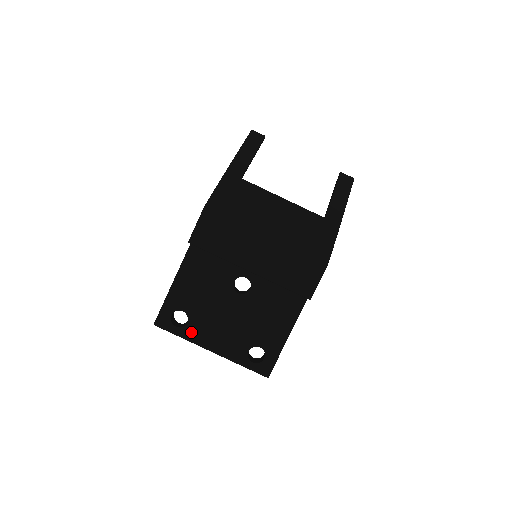
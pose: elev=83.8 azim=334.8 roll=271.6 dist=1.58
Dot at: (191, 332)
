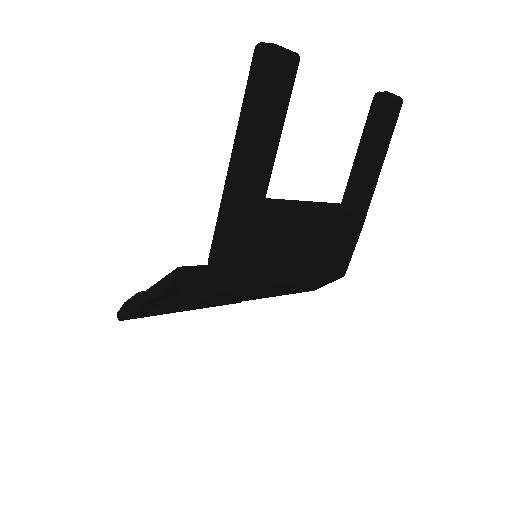
Dot at: (165, 312)
